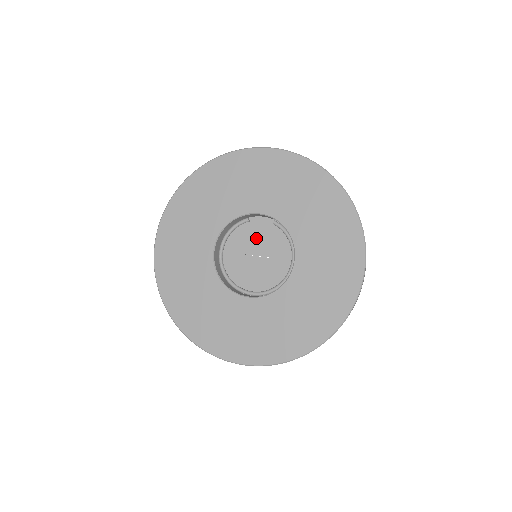
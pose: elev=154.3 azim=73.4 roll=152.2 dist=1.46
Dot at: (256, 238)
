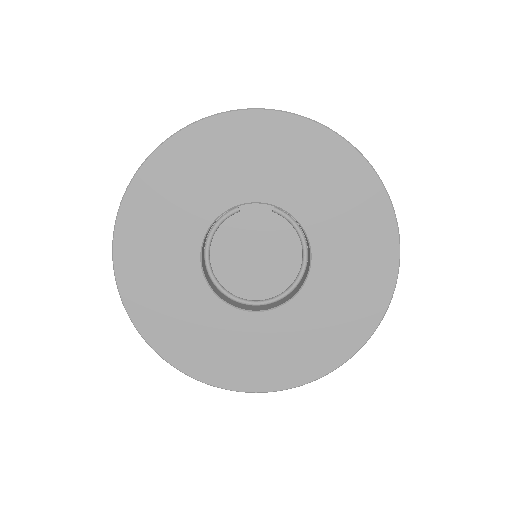
Dot at: (251, 232)
